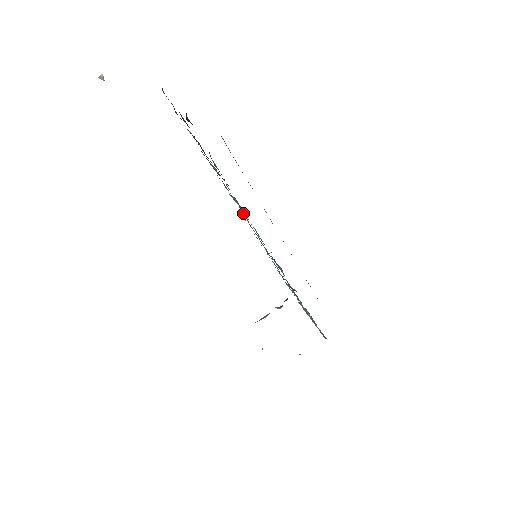
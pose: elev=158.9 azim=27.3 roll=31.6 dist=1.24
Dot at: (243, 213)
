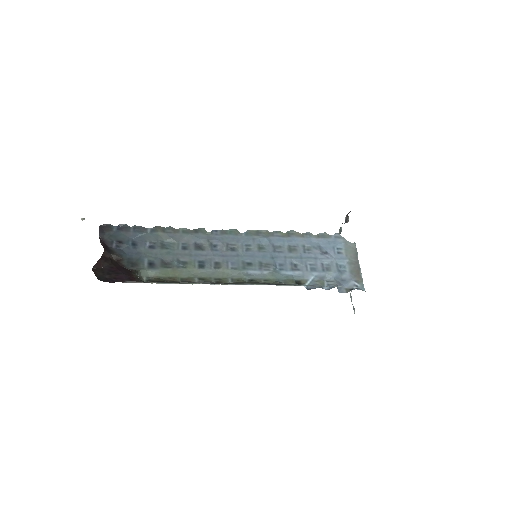
Dot at: (219, 241)
